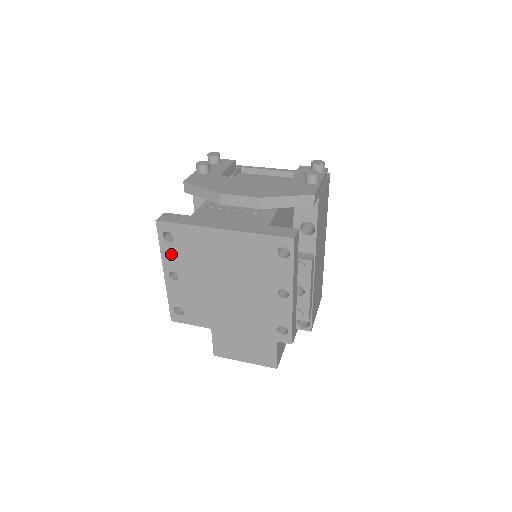
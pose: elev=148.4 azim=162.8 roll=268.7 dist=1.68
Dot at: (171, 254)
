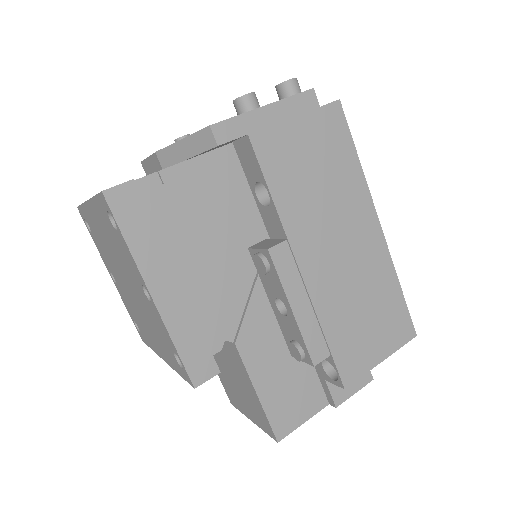
Dot at: (99, 248)
